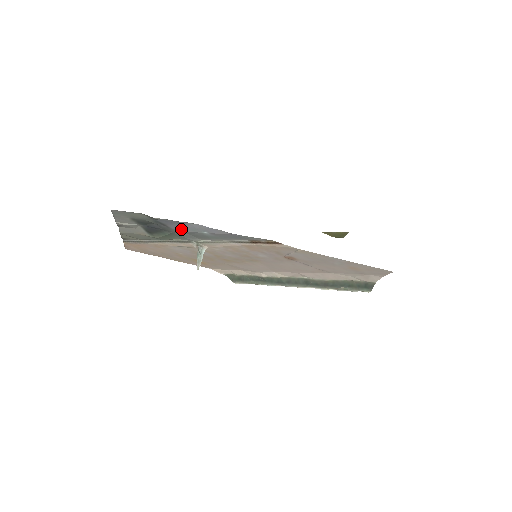
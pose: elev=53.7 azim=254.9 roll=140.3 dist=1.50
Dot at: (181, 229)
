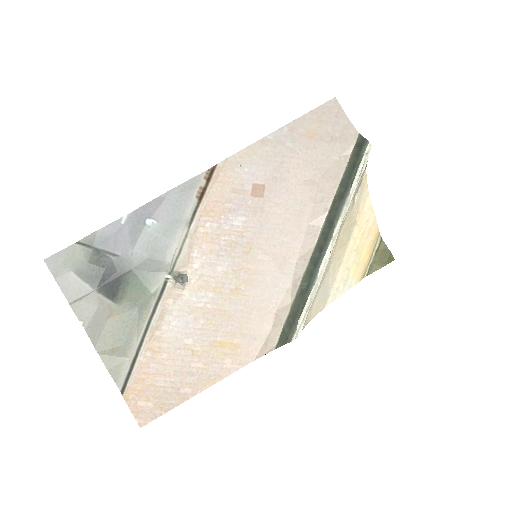
Dot at: (129, 246)
